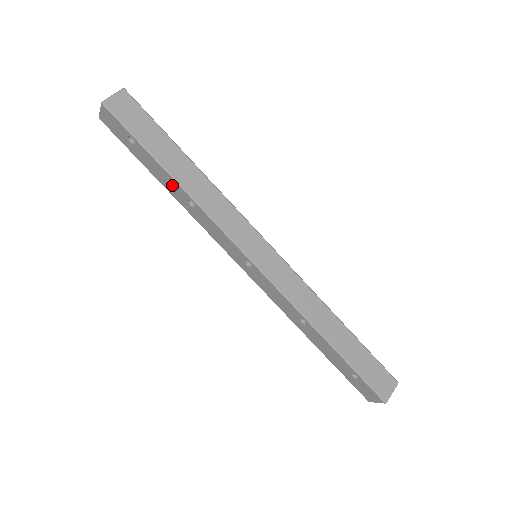
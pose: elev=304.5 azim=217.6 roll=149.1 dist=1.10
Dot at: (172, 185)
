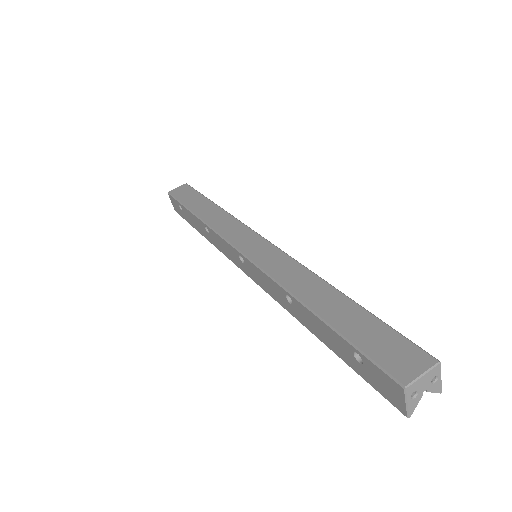
Dot at: (199, 224)
